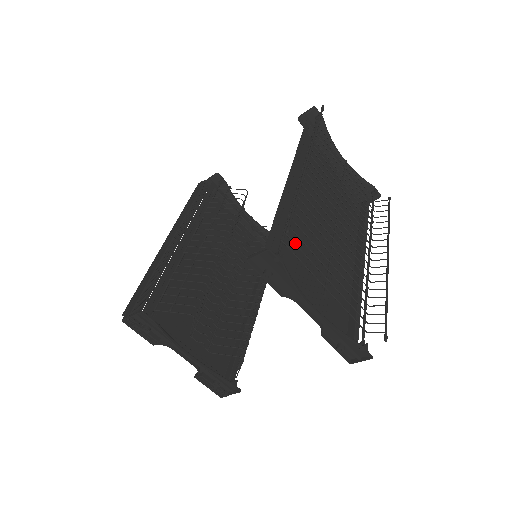
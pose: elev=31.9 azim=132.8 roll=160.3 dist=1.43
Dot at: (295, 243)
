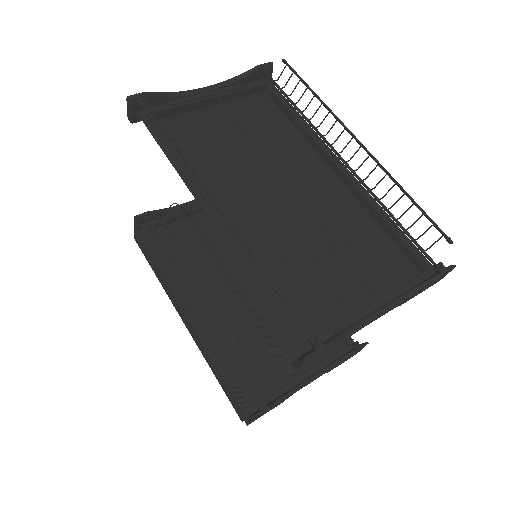
Dot at: (305, 300)
